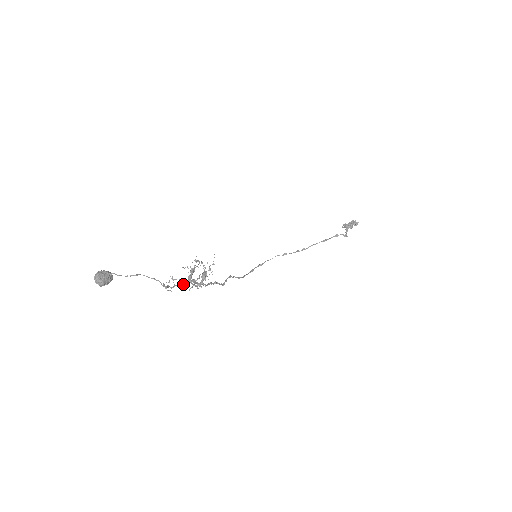
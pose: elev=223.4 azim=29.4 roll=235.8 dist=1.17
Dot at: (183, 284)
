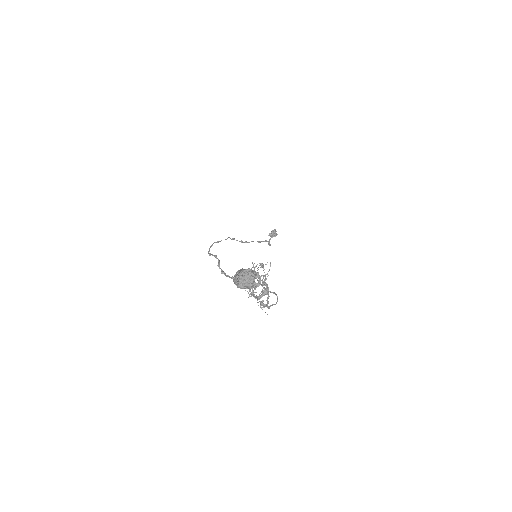
Dot at: (254, 294)
